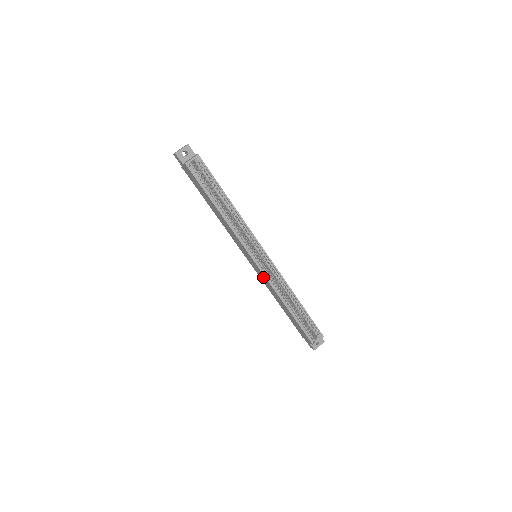
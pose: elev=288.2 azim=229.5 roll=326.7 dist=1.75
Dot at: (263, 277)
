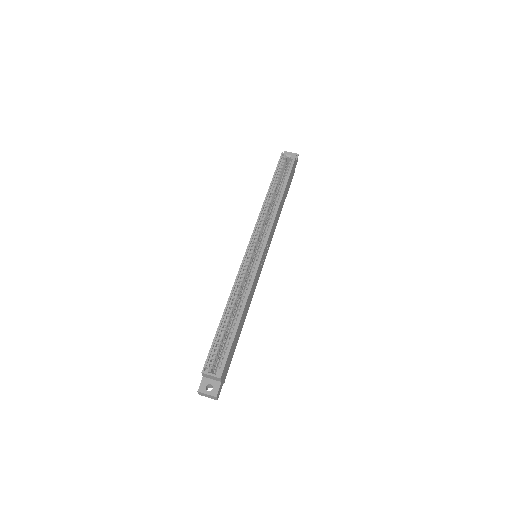
Dot at: occluded
